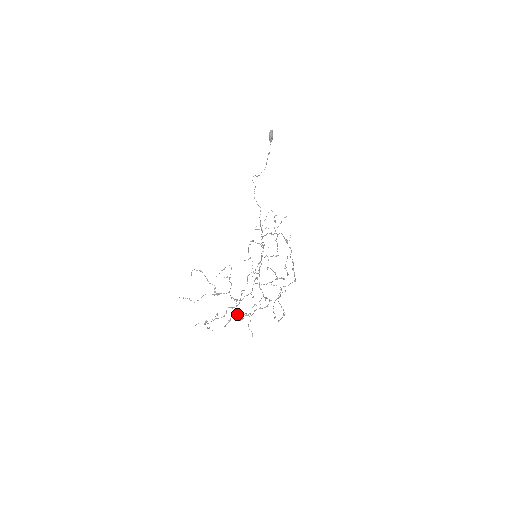
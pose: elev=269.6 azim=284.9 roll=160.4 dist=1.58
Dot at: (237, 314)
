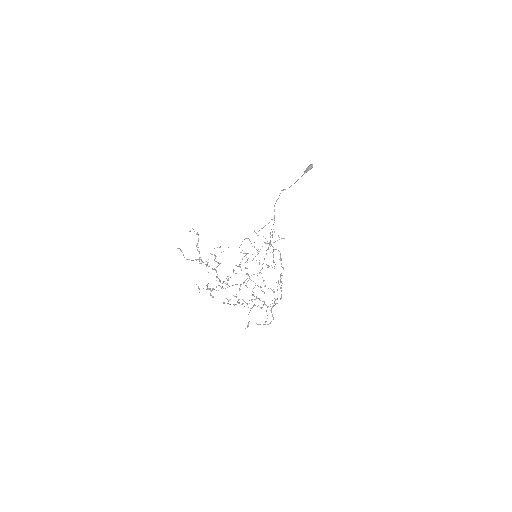
Dot at: (239, 299)
